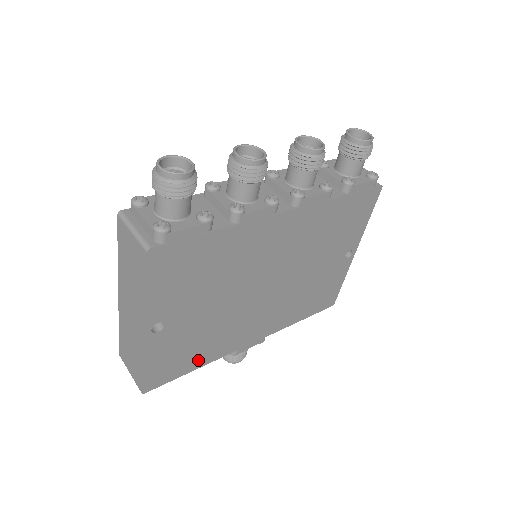
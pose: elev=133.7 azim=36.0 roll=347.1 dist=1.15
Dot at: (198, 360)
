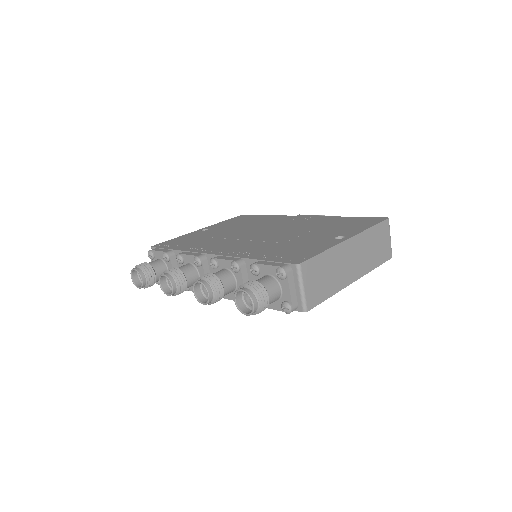
Dot at: occluded
